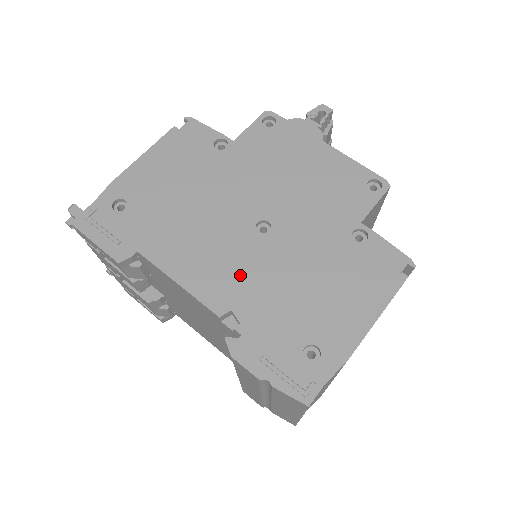
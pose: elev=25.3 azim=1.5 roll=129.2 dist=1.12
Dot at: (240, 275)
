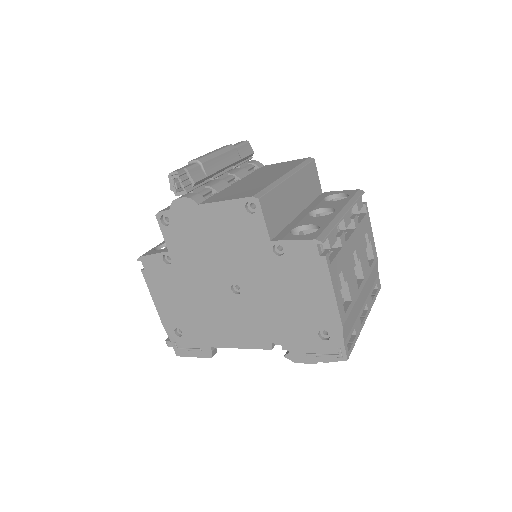
Dot at: (256, 323)
